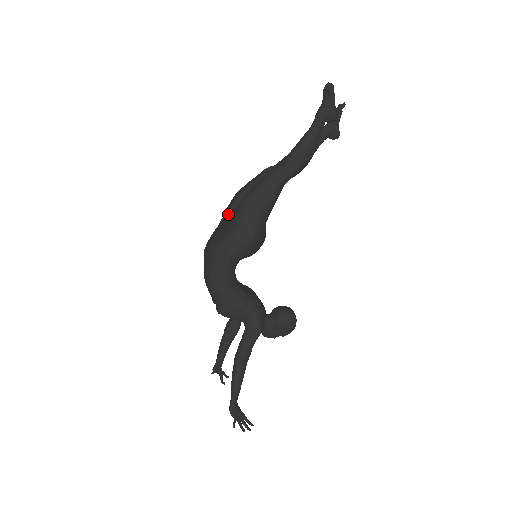
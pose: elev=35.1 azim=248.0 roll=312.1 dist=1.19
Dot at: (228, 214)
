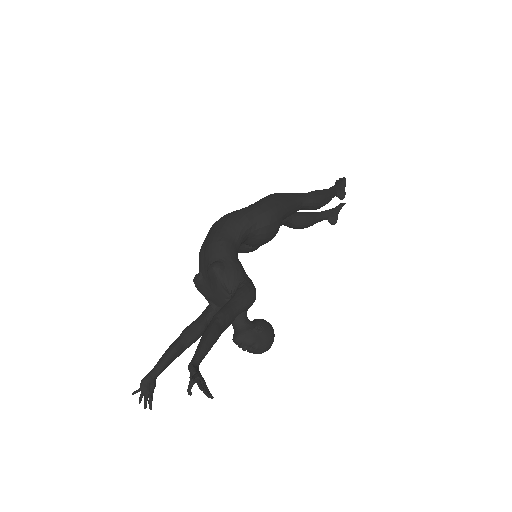
Dot at: occluded
